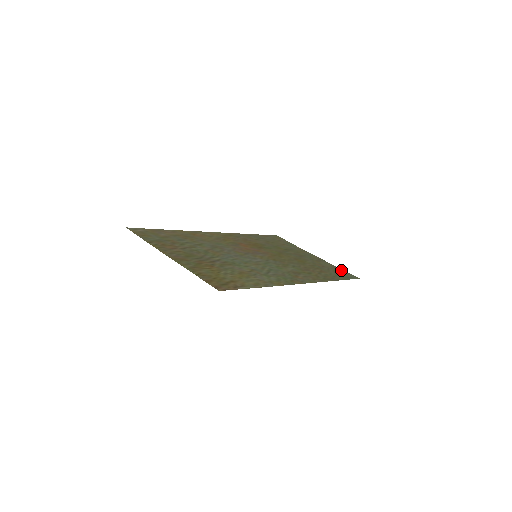
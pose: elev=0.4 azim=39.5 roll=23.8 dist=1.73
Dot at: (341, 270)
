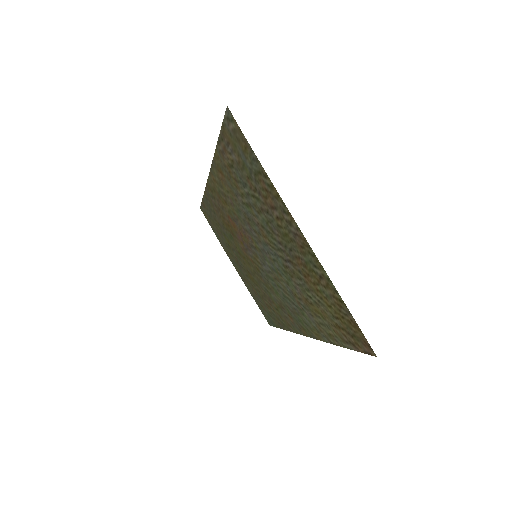
Dot at: (259, 305)
